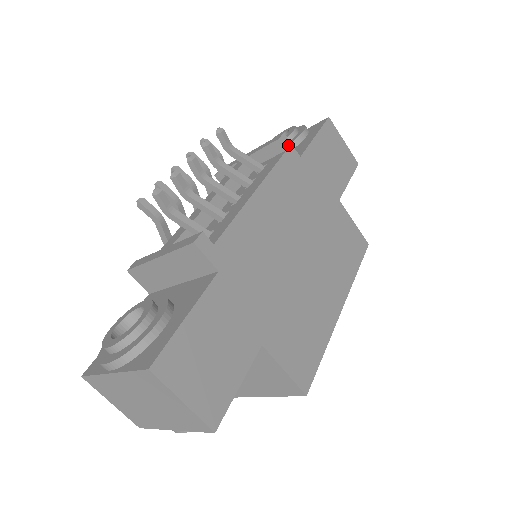
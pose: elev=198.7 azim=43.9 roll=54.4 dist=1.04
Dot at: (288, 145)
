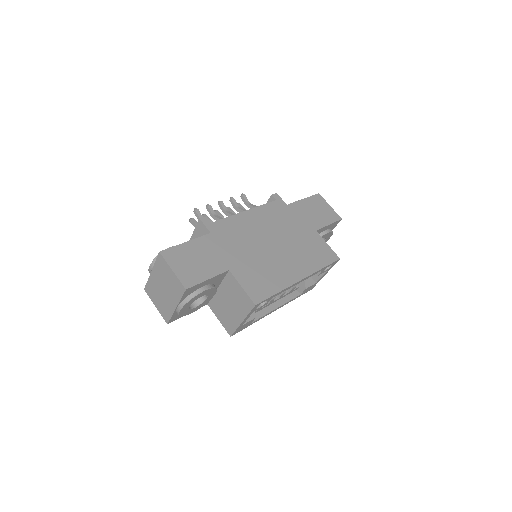
Dot at: (278, 198)
